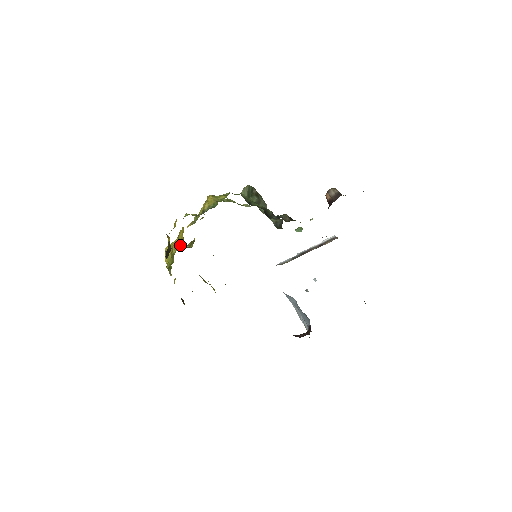
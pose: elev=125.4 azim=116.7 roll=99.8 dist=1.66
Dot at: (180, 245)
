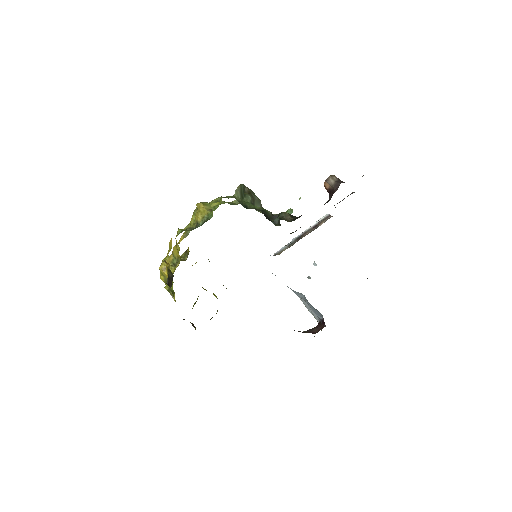
Dot at: (177, 263)
